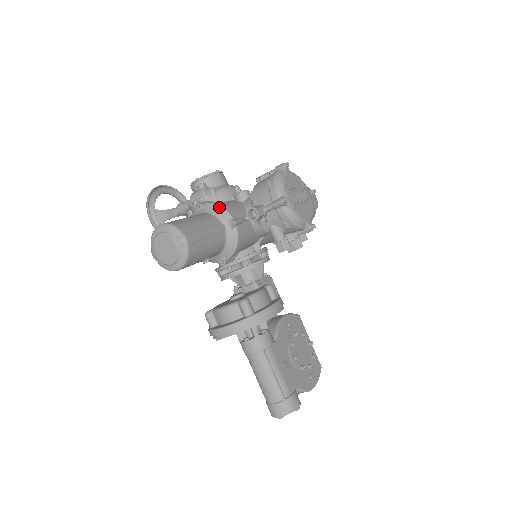
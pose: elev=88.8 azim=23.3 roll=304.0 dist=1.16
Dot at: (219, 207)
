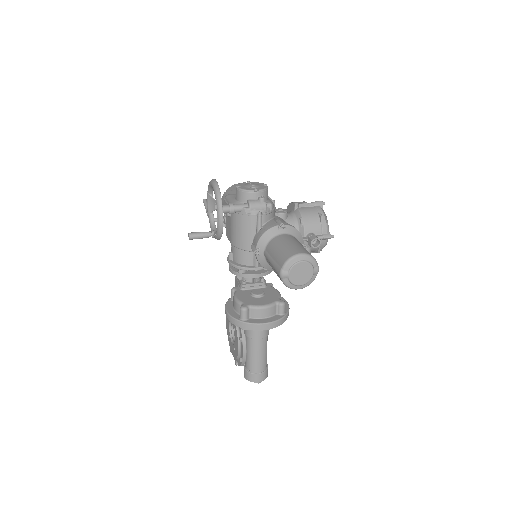
Dot at: (298, 232)
